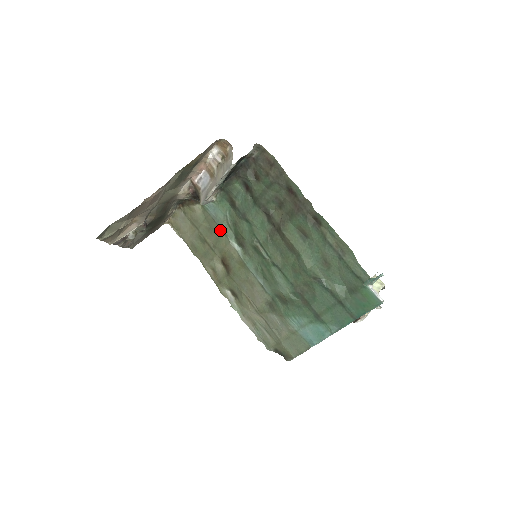
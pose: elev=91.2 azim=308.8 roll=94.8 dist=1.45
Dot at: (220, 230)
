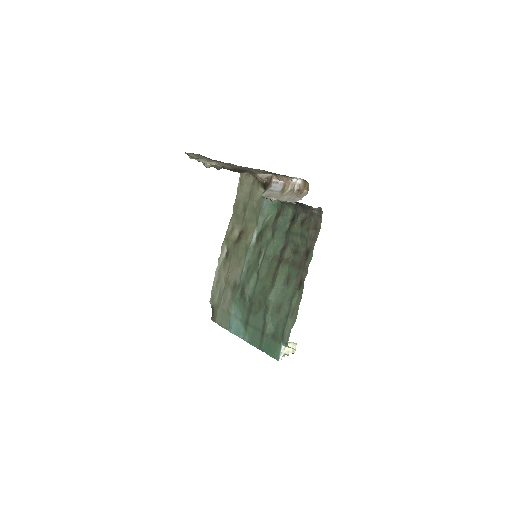
Dot at: (257, 217)
